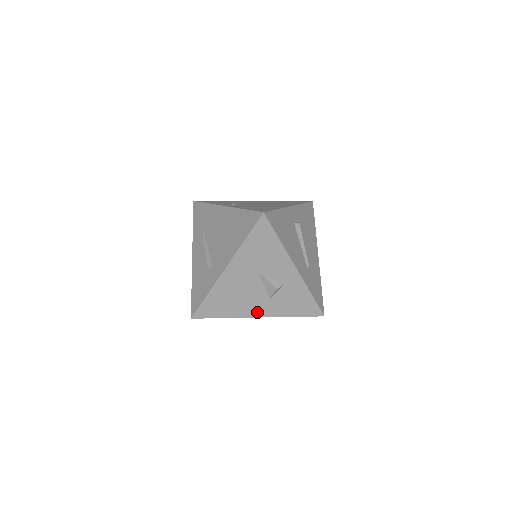
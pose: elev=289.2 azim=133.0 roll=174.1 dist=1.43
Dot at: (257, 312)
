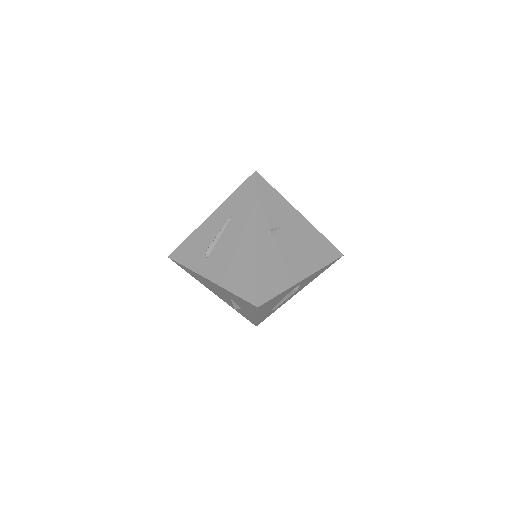
Dot at: (215, 293)
